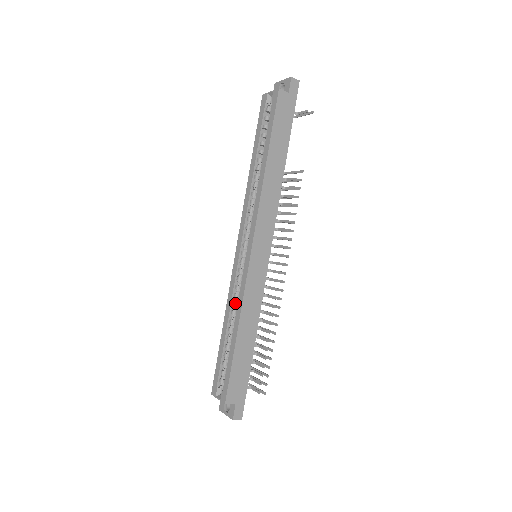
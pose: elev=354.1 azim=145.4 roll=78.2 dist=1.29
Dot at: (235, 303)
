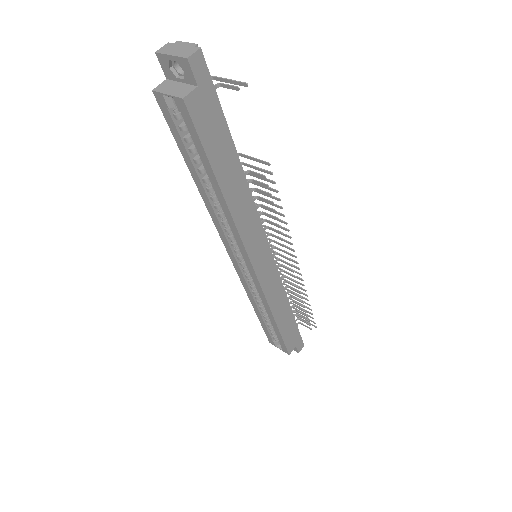
Dot at: (258, 298)
